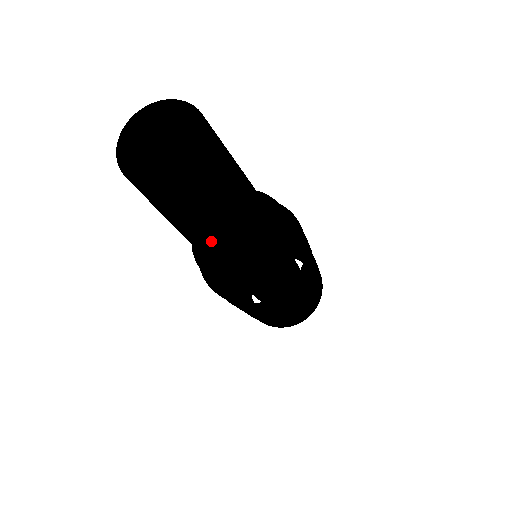
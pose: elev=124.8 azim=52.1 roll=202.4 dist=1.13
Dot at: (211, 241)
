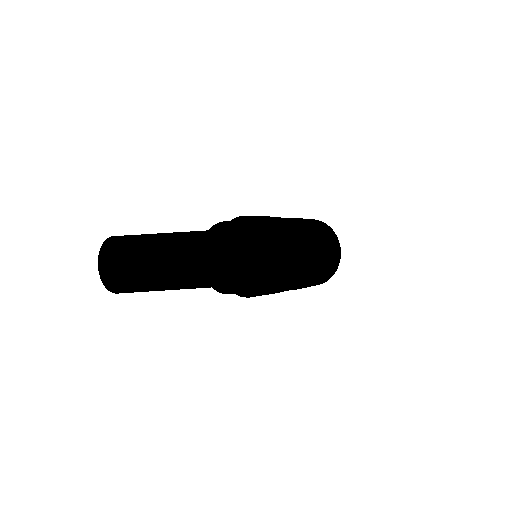
Dot at: occluded
